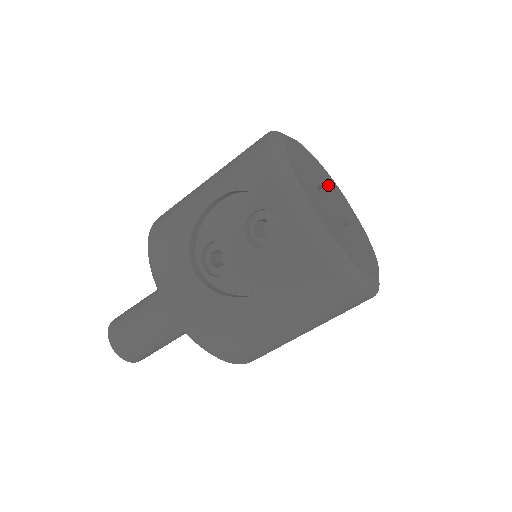
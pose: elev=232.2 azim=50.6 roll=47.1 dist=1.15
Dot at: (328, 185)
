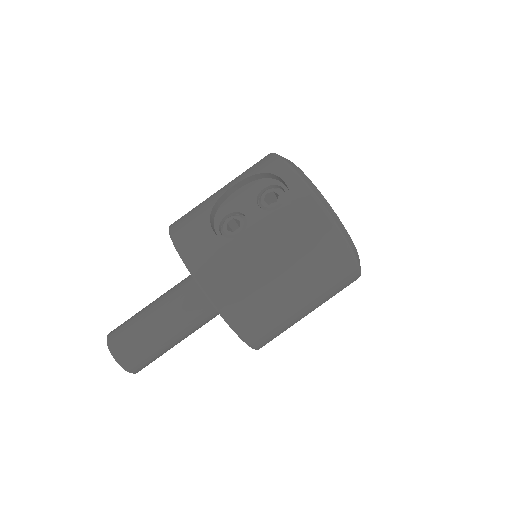
Dot at: occluded
